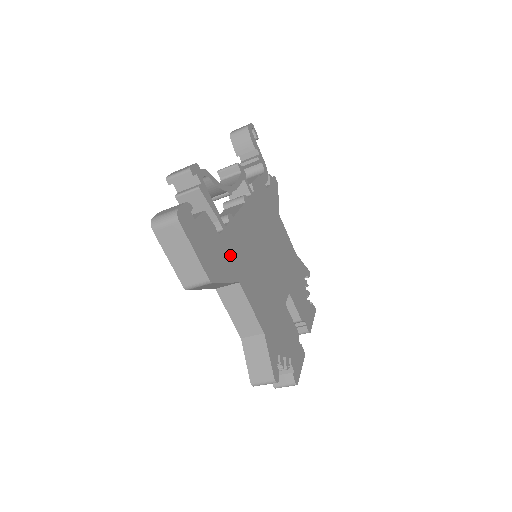
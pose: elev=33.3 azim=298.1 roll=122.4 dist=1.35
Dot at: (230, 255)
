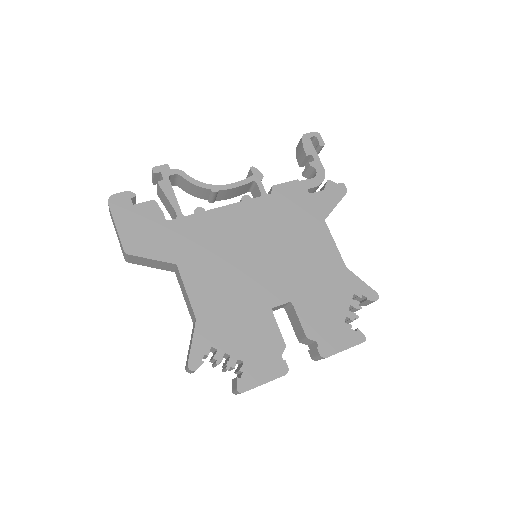
Dot at: (176, 240)
